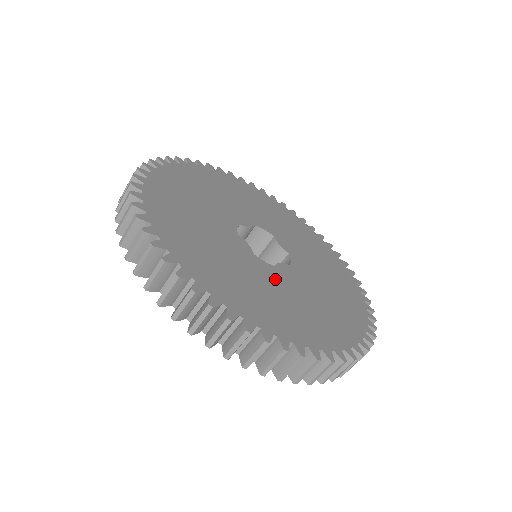
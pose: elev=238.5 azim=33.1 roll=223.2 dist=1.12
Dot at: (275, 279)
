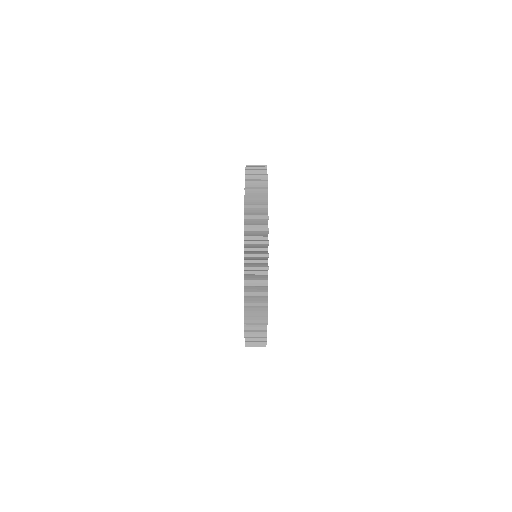
Dot at: occluded
